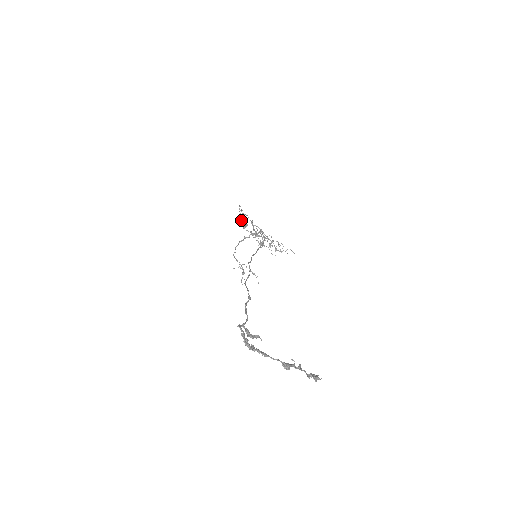
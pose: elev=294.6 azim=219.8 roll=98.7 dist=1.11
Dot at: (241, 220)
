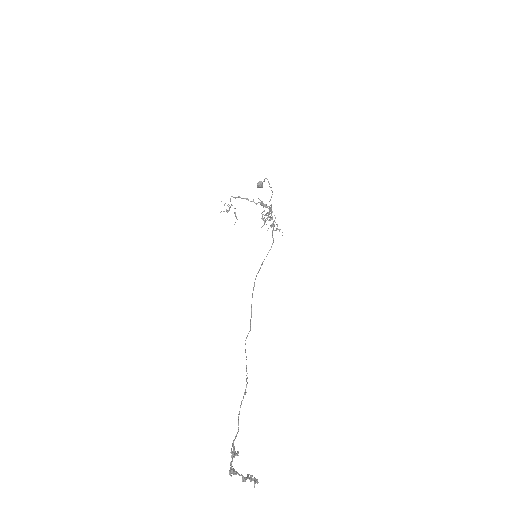
Dot at: occluded
